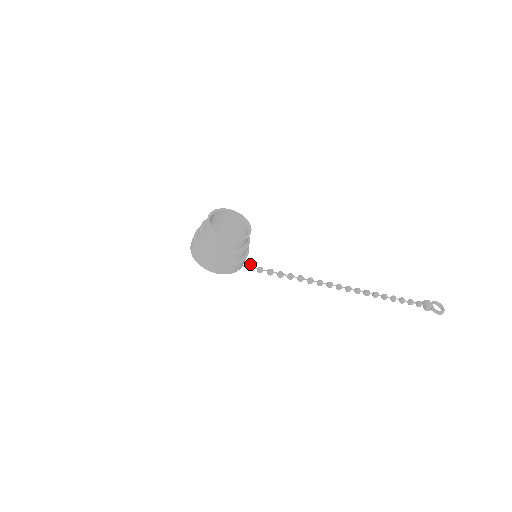
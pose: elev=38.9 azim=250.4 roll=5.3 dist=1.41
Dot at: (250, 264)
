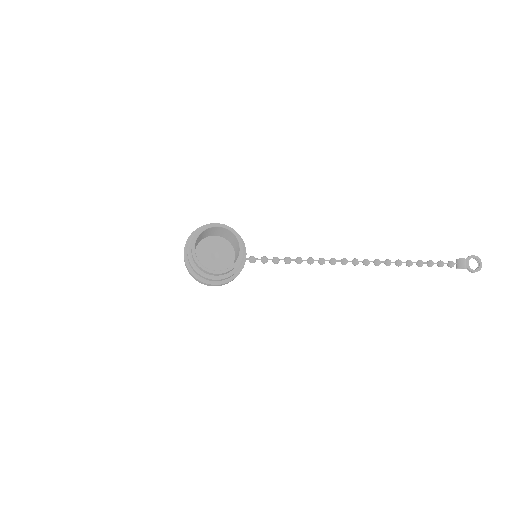
Dot at: (252, 257)
